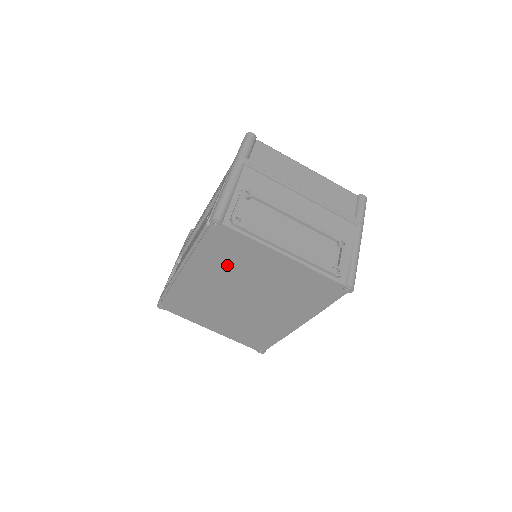
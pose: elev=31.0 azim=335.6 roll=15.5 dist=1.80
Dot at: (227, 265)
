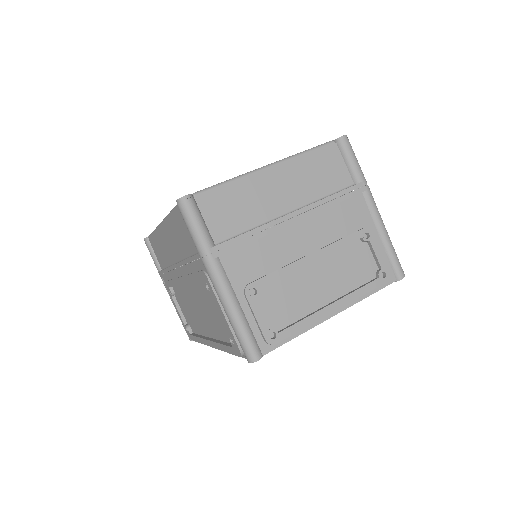
Dot at: occluded
